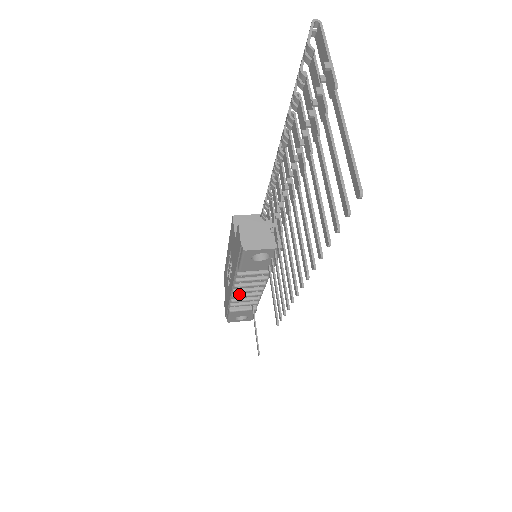
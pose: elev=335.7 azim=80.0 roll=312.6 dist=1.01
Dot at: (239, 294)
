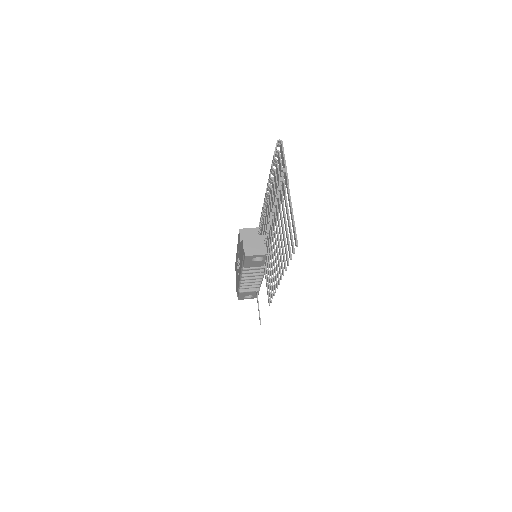
Dot at: (245, 281)
